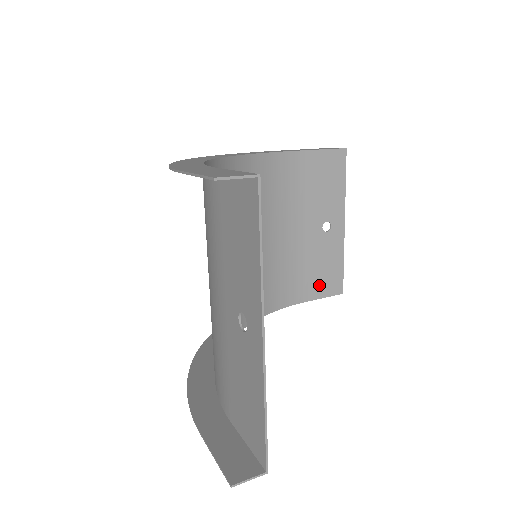
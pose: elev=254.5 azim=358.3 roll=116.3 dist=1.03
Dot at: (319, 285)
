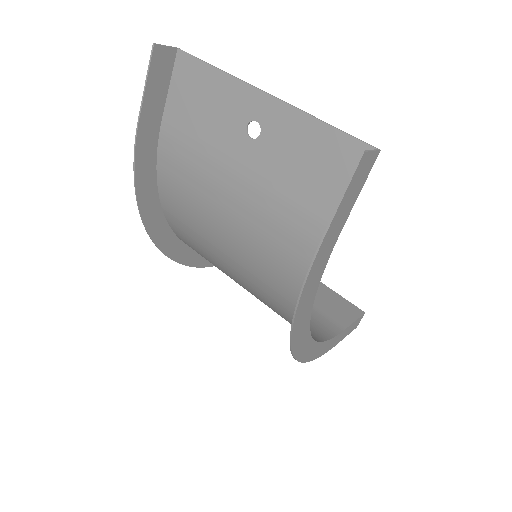
Dot at: (340, 314)
